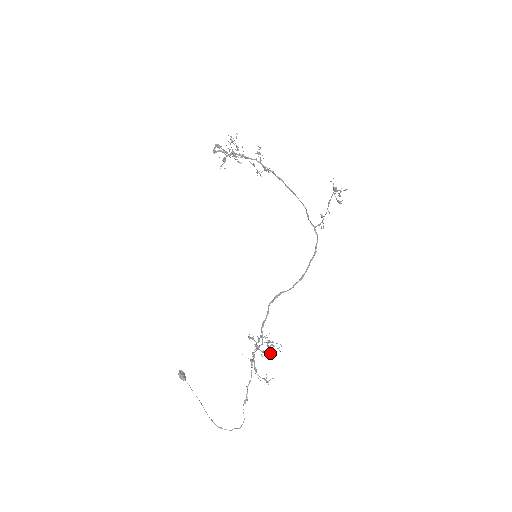
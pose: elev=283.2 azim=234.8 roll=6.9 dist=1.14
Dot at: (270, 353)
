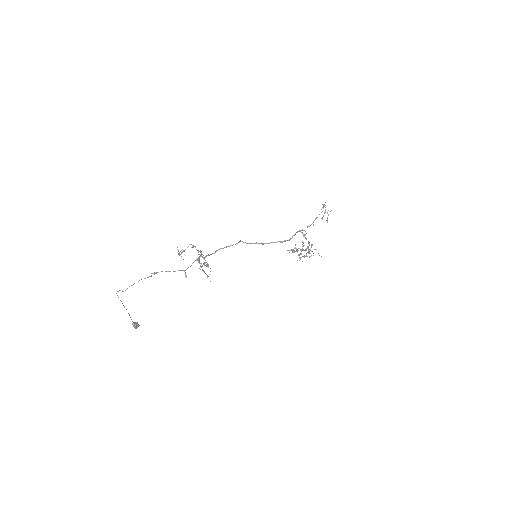
Dot at: occluded
